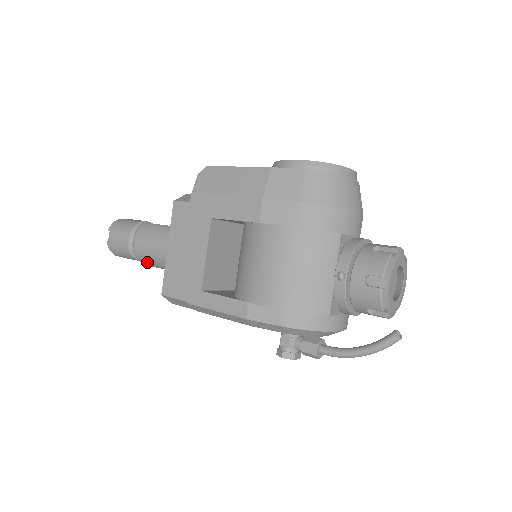
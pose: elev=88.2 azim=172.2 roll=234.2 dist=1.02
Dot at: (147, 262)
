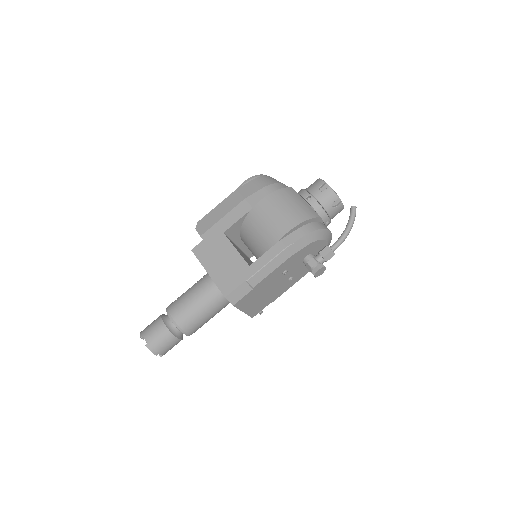
Dot at: (189, 323)
